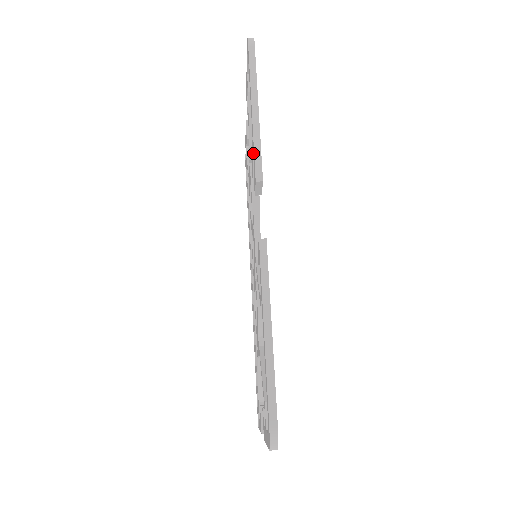
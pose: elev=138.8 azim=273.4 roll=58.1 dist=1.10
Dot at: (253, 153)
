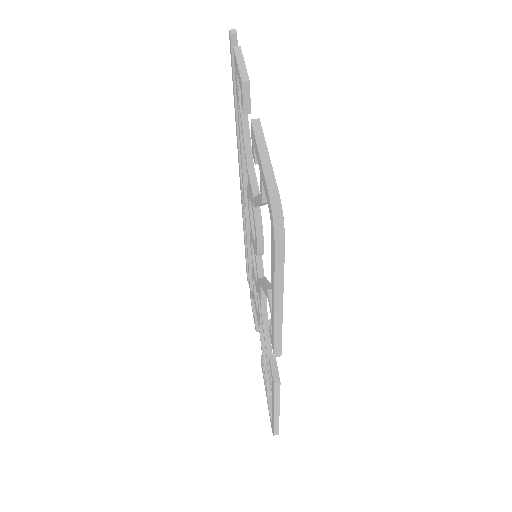
Dot at: occluded
